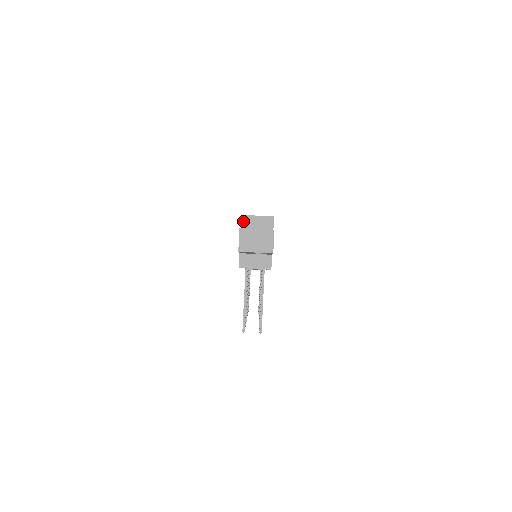
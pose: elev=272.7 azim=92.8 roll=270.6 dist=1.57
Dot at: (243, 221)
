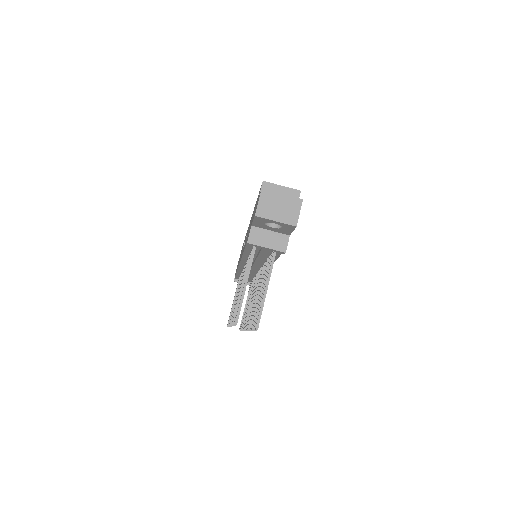
Dot at: (264, 188)
